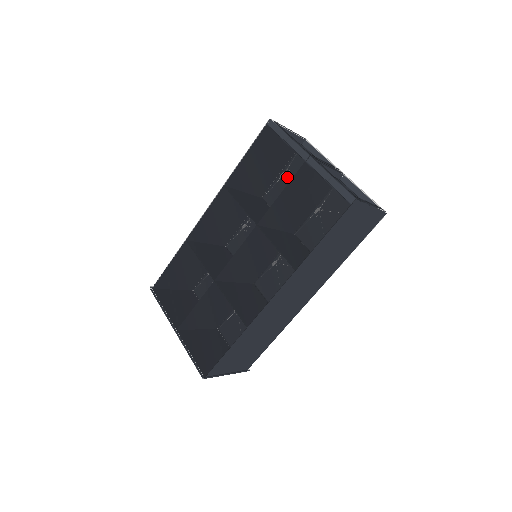
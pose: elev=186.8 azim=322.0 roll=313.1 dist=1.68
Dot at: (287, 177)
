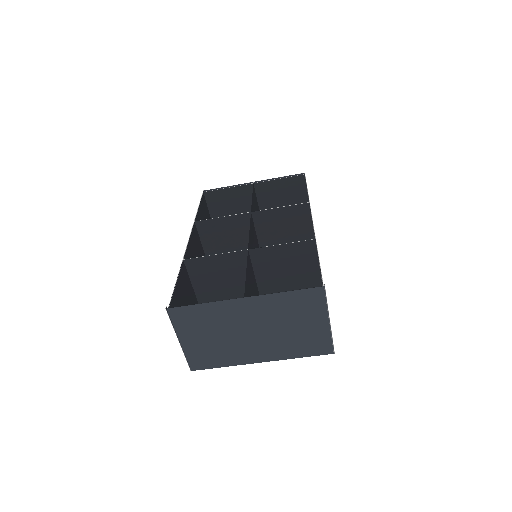
Dot at: (248, 191)
